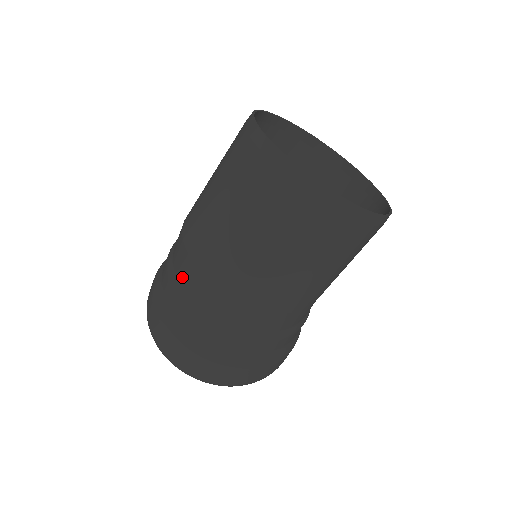
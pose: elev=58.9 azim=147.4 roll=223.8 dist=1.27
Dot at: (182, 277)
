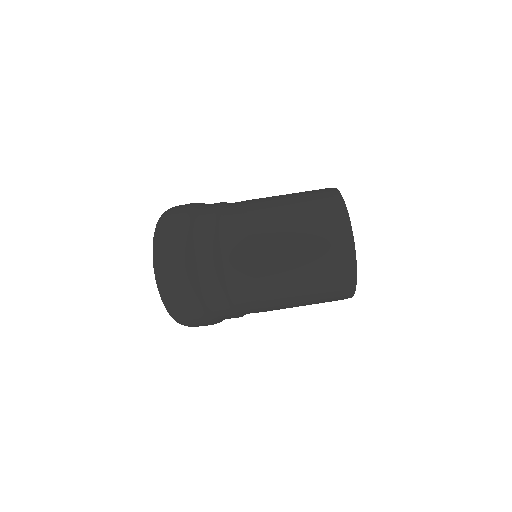
Dot at: (229, 253)
